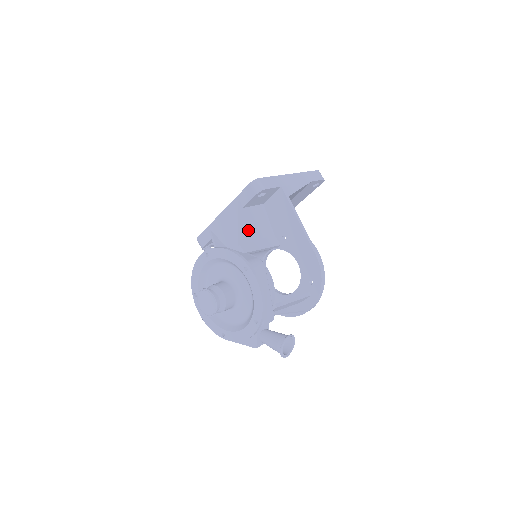
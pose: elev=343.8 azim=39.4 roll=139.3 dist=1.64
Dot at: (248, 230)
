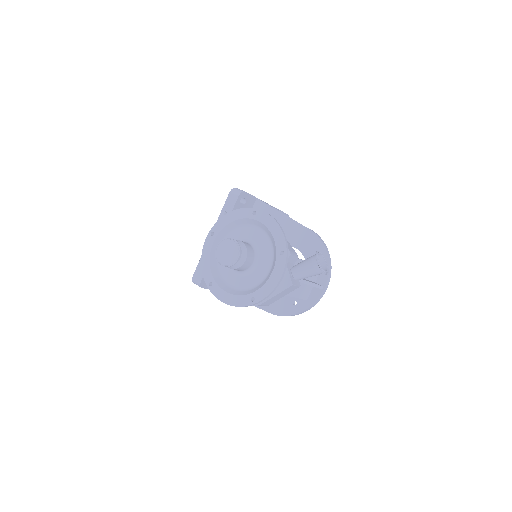
Dot at: occluded
